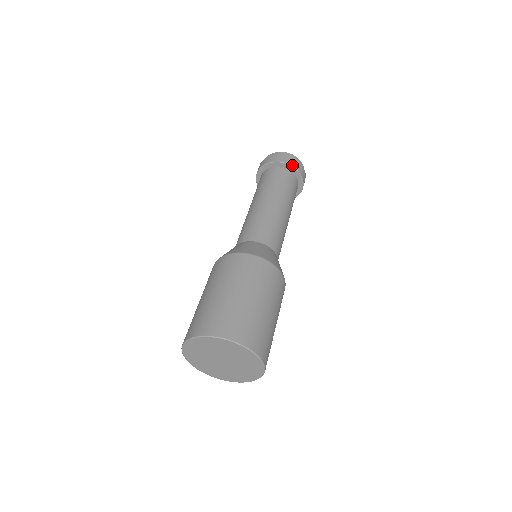
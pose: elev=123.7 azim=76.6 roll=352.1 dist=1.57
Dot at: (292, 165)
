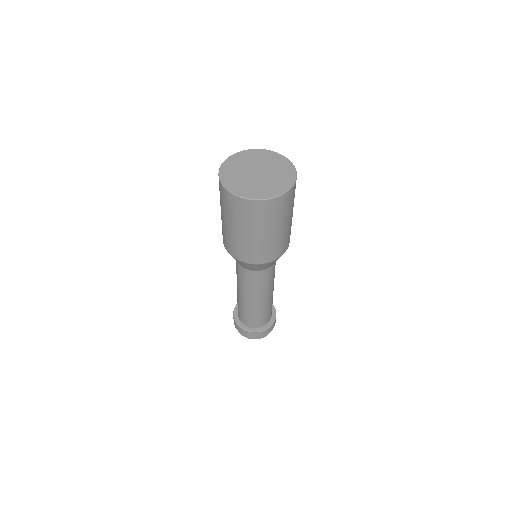
Dot at: occluded
